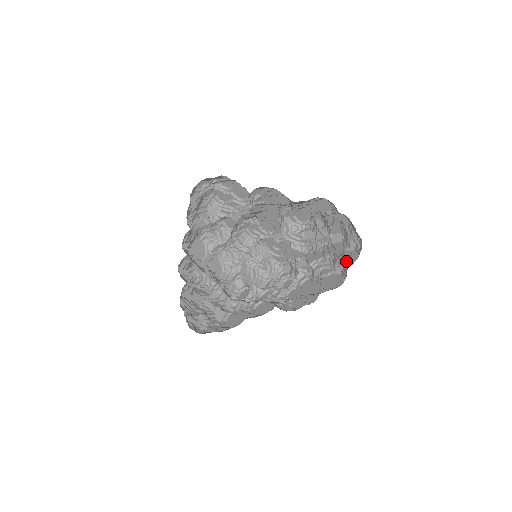
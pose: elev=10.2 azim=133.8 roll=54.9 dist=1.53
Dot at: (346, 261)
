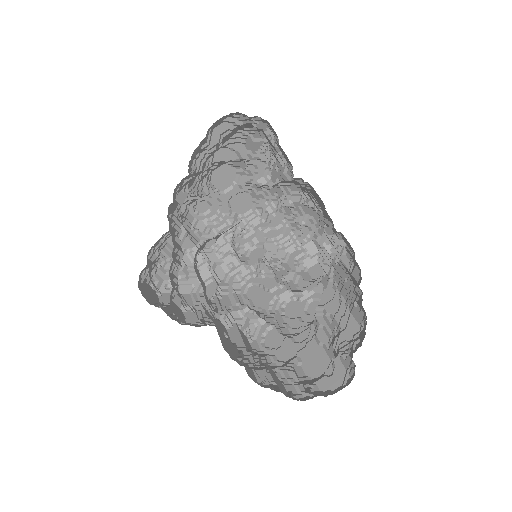
Dot at: (327, 372)
